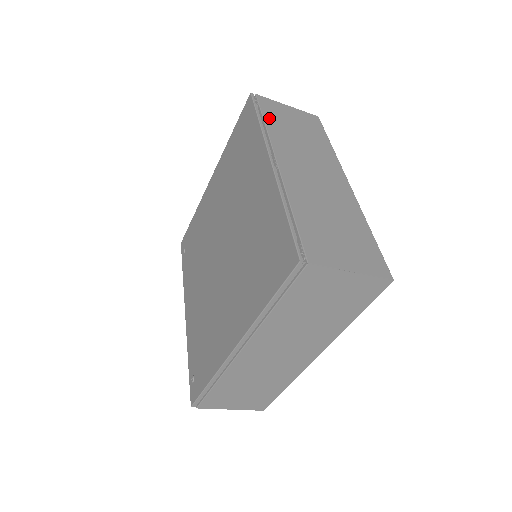
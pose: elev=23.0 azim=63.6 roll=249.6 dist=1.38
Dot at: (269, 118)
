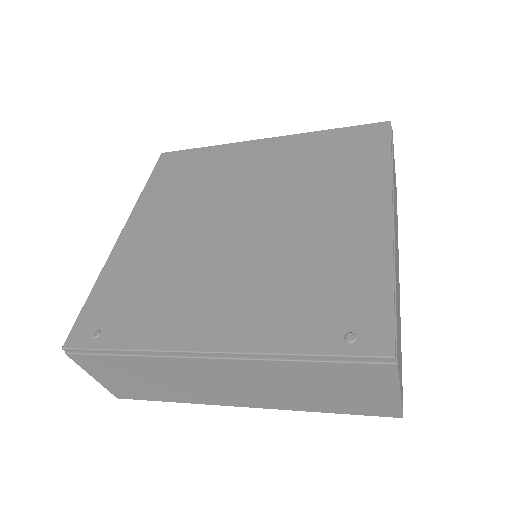
Dot at: occluded
